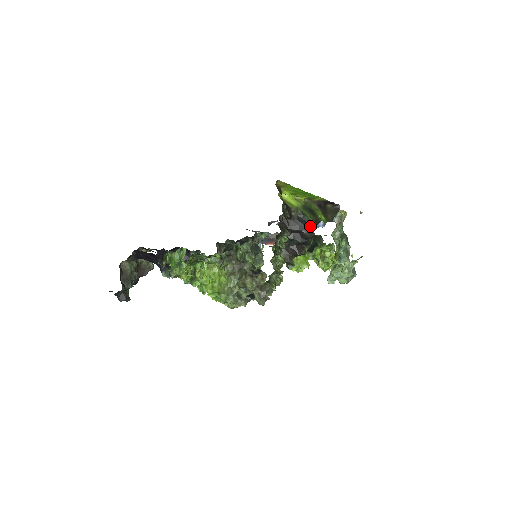
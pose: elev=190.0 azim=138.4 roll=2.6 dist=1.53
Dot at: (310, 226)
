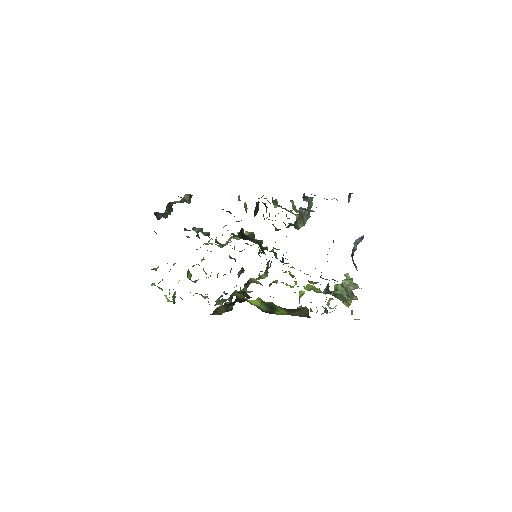
Dot at: (262, 311)
